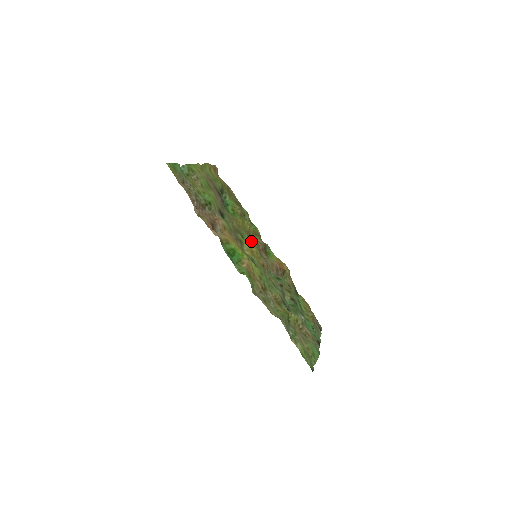
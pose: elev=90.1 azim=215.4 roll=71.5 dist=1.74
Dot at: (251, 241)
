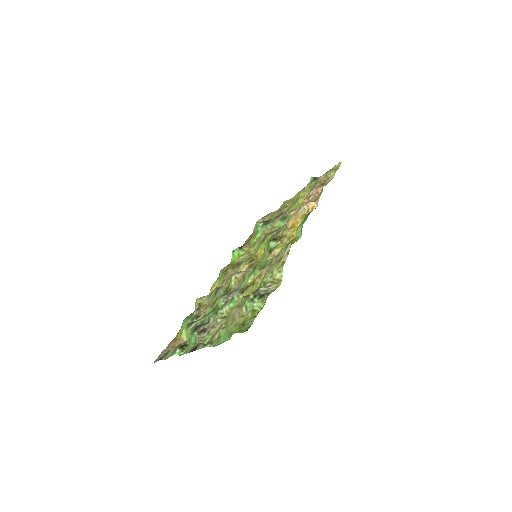
Dot at: (254, 252)
